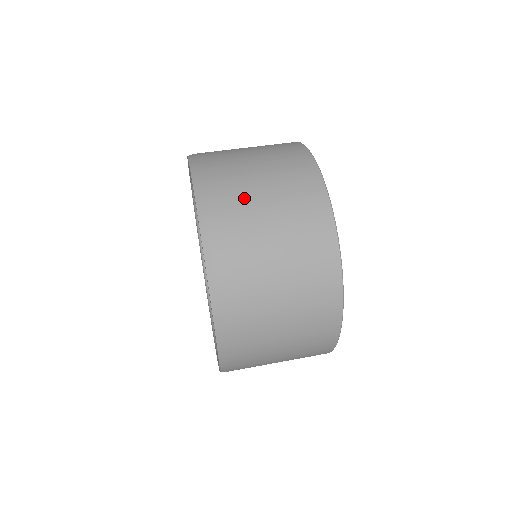
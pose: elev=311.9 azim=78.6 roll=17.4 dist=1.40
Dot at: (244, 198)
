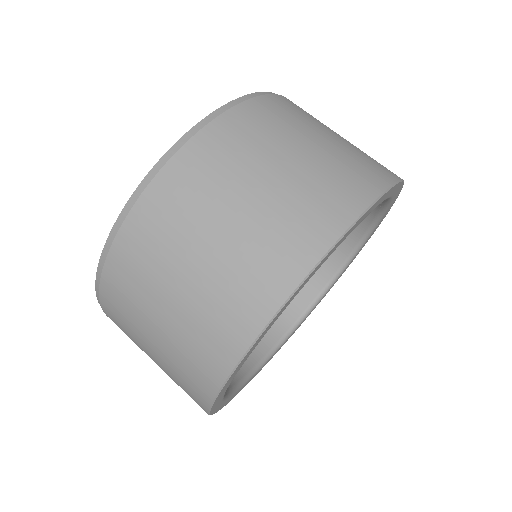
Dot at: (296, 125)
